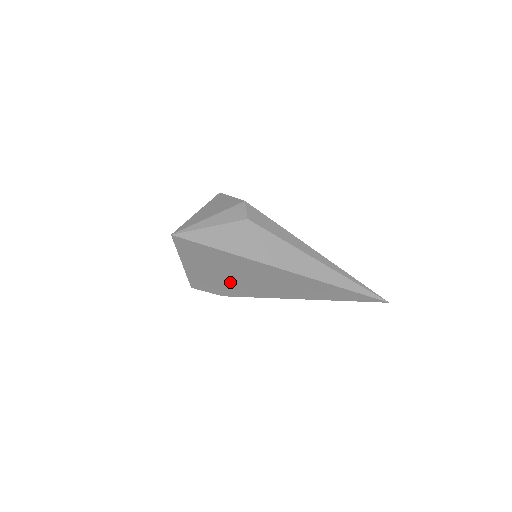
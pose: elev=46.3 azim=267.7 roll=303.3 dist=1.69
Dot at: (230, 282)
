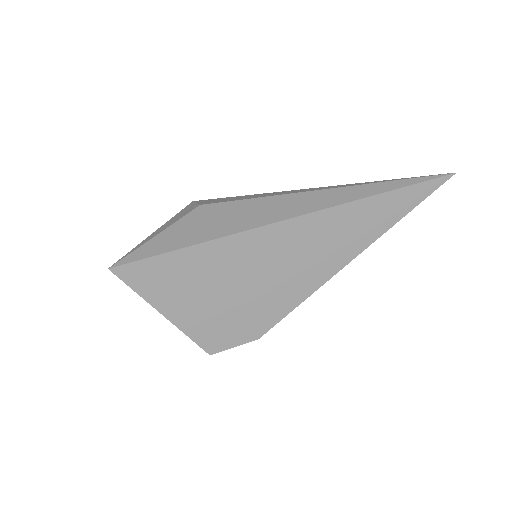
Dot at: (243, 303)
